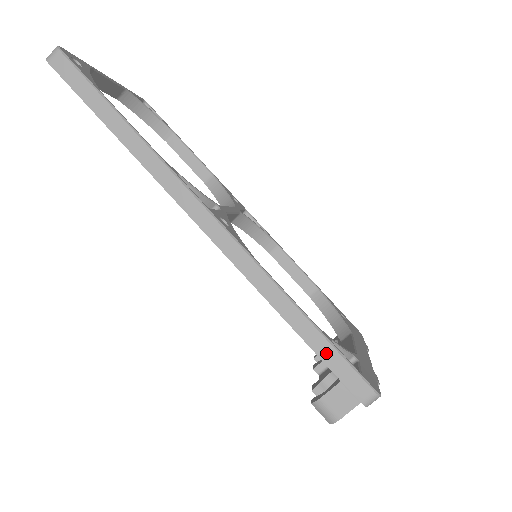
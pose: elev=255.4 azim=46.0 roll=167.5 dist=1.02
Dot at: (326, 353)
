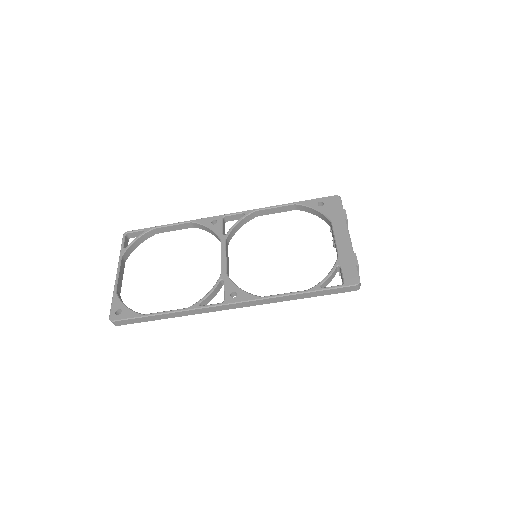
Dot at: (323, 293)
